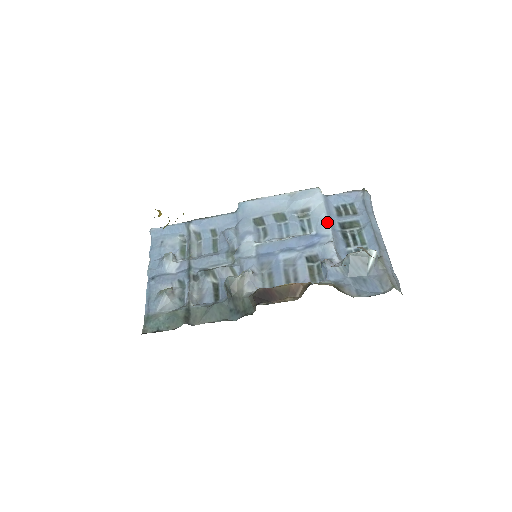
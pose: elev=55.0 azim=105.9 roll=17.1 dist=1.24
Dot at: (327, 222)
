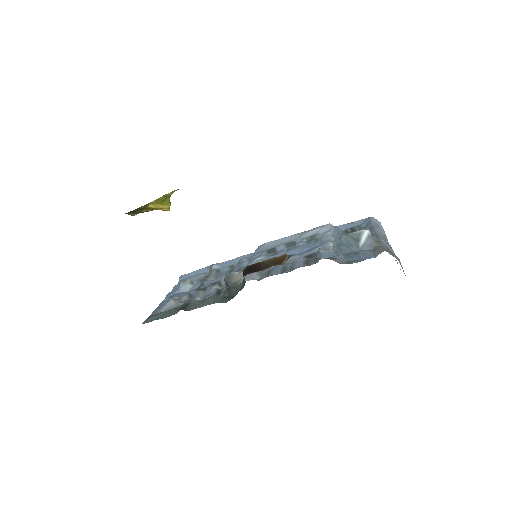
Dot at: (331, 235)
